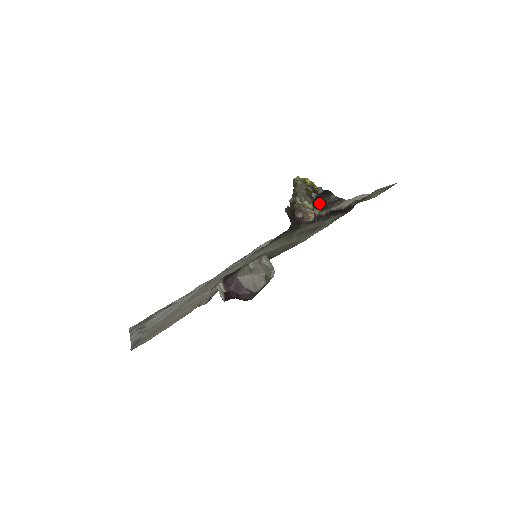
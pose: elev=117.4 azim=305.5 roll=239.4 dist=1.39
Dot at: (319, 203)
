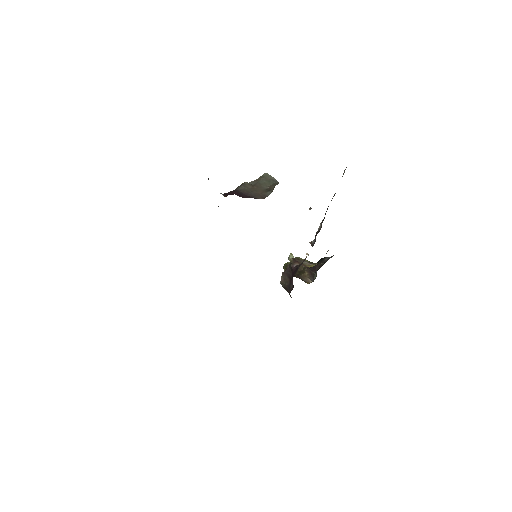
Dot at: (315, 271)
